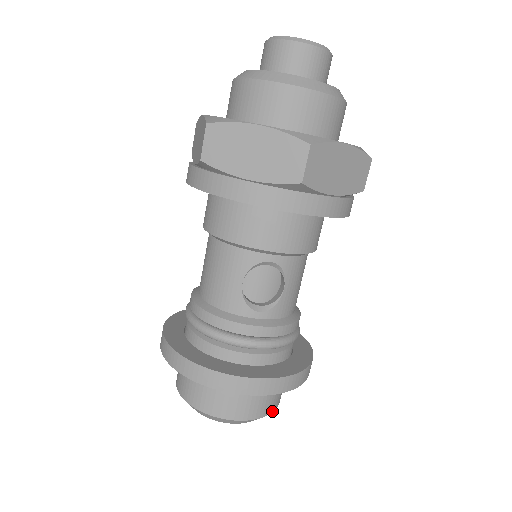
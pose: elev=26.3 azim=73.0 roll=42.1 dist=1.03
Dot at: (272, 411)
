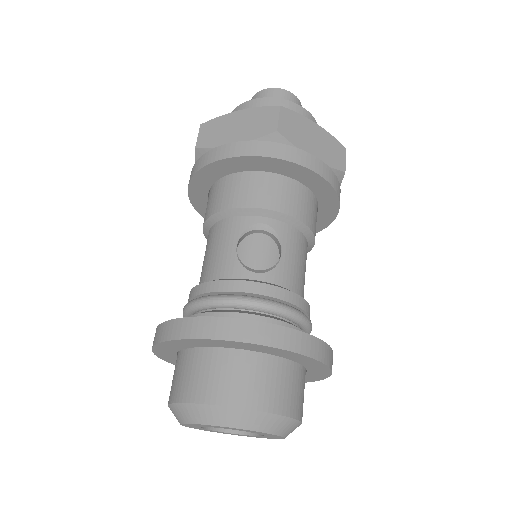
Dot at: (287, 415)
